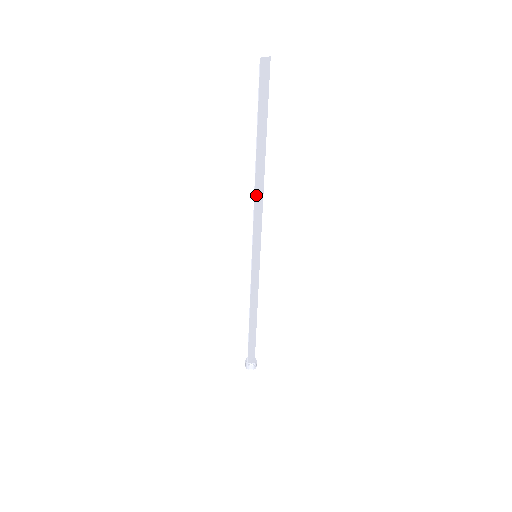
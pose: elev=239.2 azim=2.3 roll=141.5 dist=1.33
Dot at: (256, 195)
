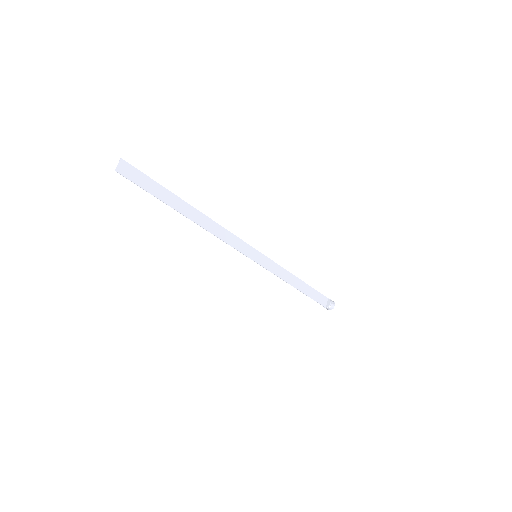
Dot at: (212, 231)
